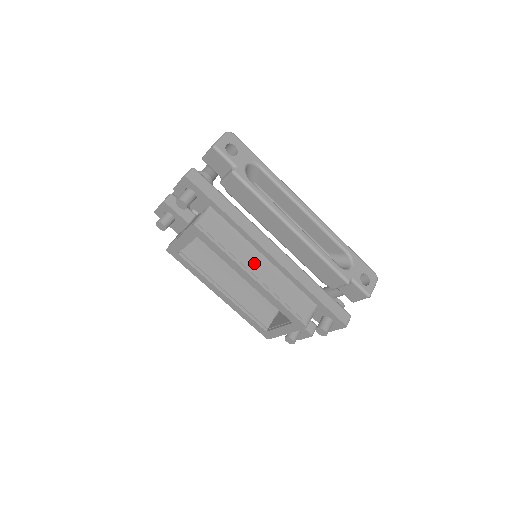
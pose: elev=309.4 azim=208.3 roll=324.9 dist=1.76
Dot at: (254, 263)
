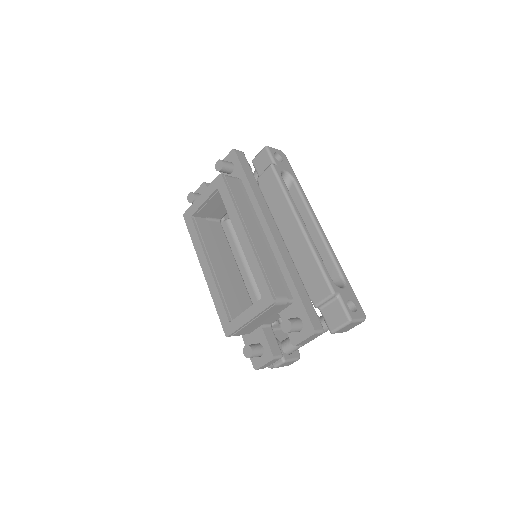
Dot at: (253, 227)
